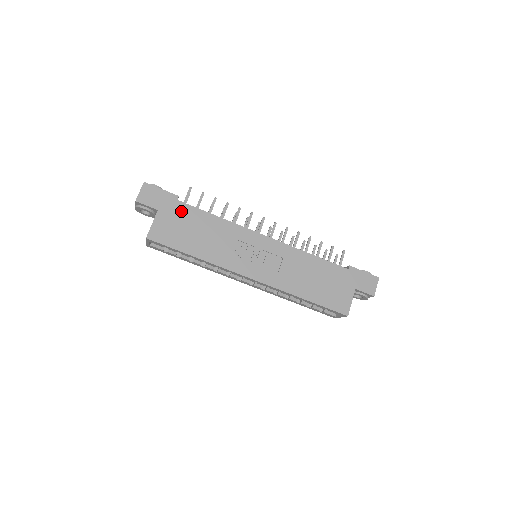
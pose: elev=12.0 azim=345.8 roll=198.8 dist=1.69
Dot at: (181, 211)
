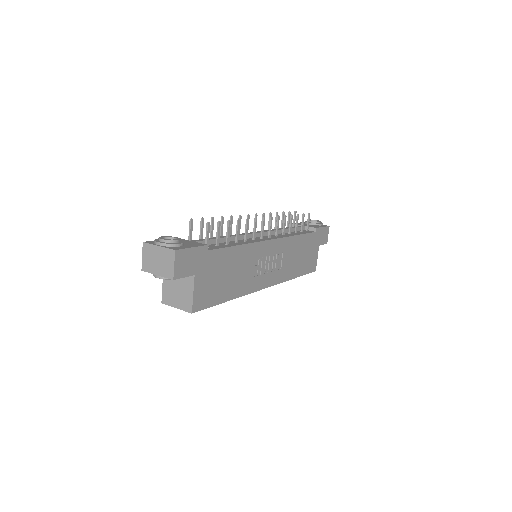
Dot at: (213, 261)
